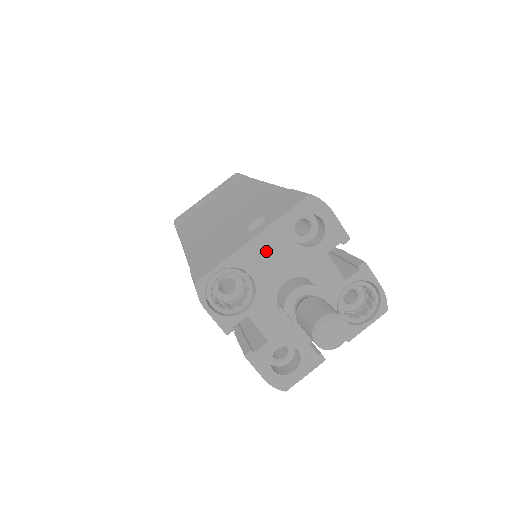
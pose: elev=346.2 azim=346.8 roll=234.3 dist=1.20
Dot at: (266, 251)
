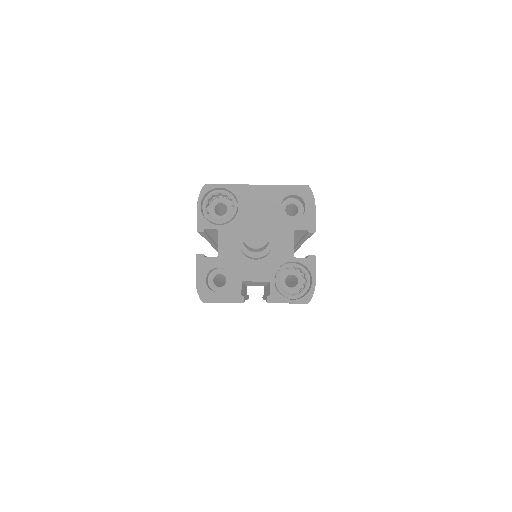
Dot at: (258, 198)
